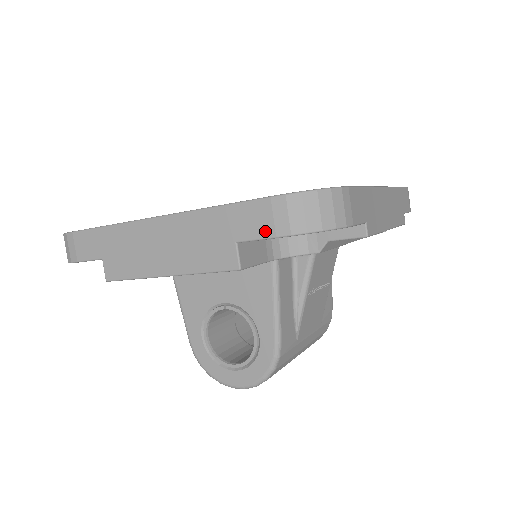
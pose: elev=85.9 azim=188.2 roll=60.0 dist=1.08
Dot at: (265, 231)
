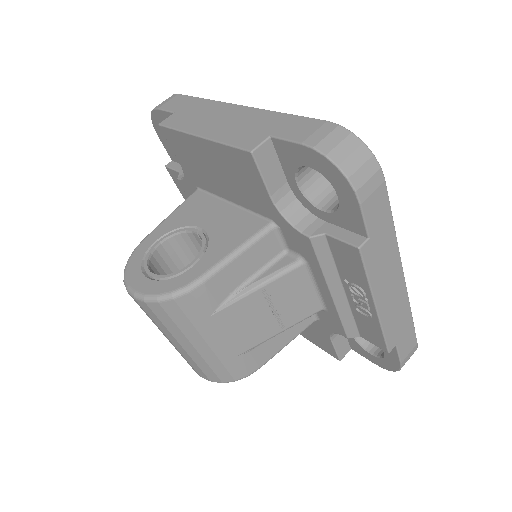
Dot at: (299, 137)
